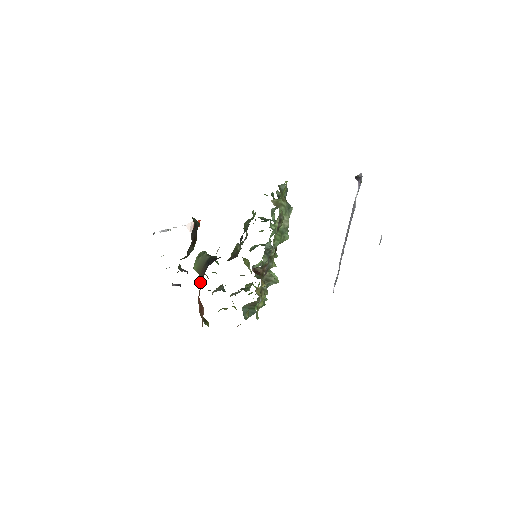
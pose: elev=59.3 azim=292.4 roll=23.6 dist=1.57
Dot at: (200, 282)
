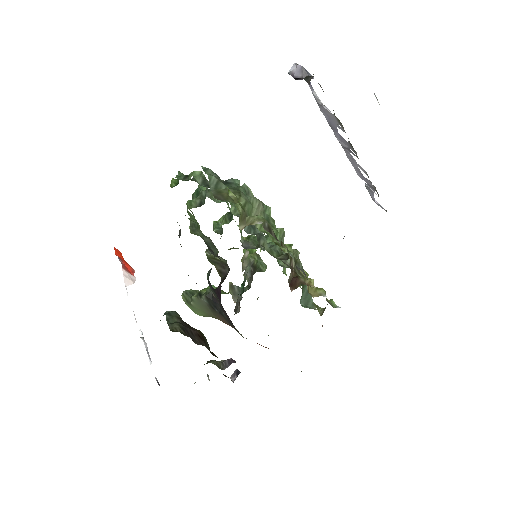
Dot at: occluded
